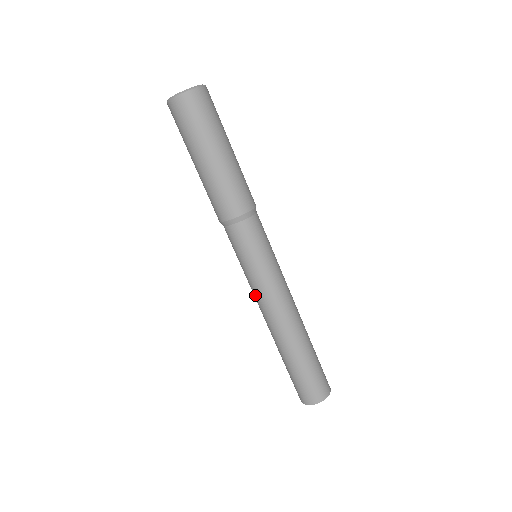
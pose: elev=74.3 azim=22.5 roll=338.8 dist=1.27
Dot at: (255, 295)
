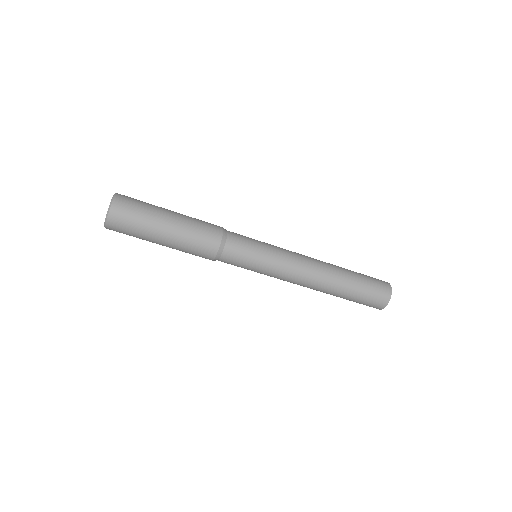
Dot at: (280, 279)
